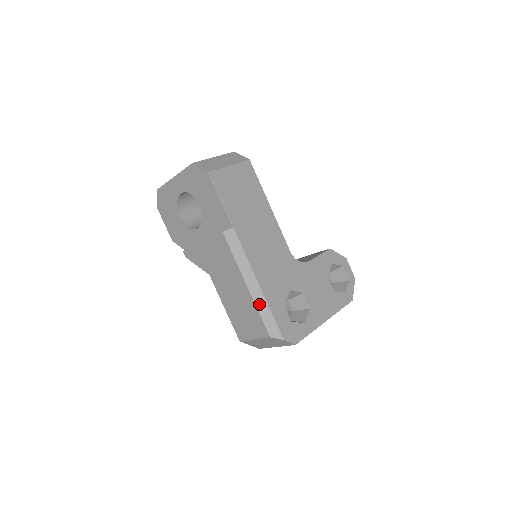
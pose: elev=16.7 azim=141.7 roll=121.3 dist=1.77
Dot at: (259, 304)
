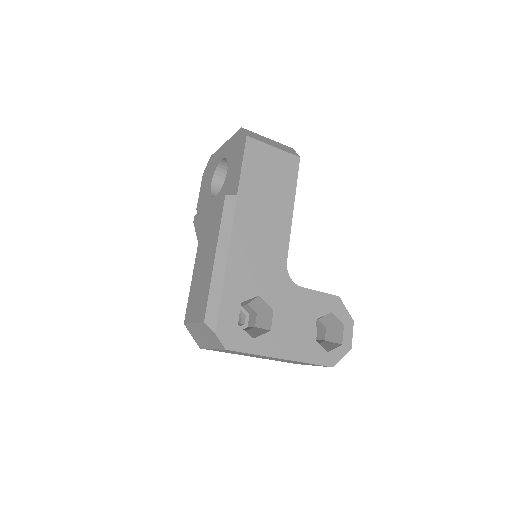
Dot at: (215, 281)
